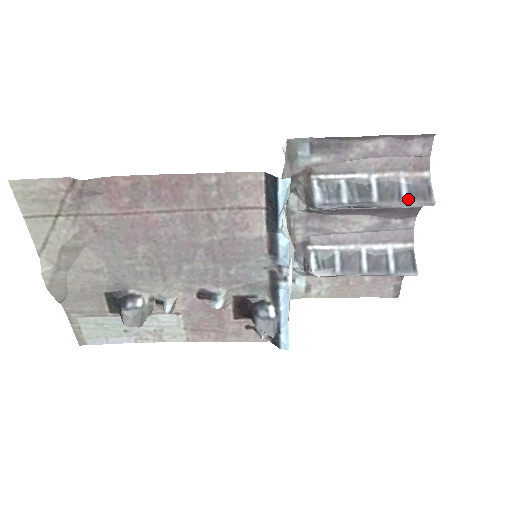
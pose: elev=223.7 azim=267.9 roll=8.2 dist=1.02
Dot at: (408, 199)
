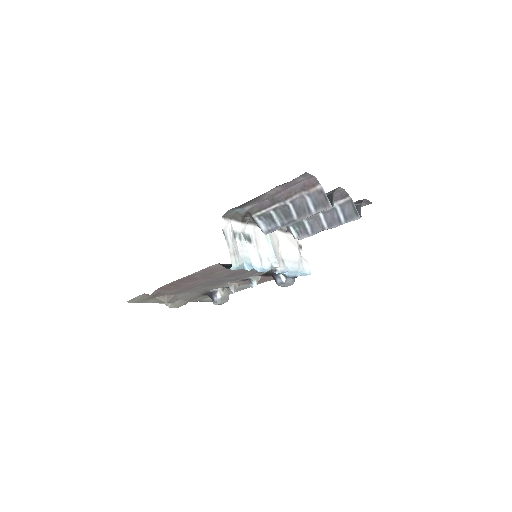
Dot at: (315, 210)
